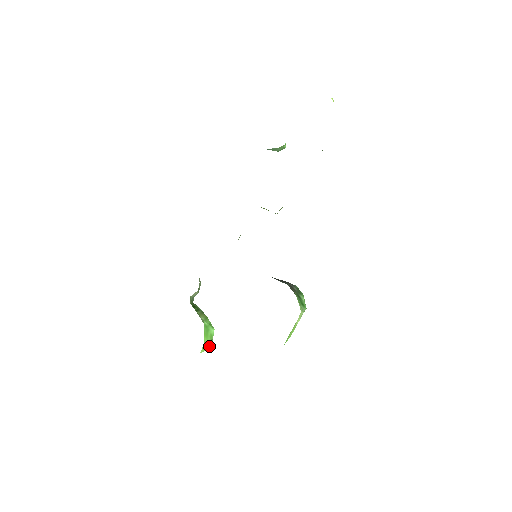
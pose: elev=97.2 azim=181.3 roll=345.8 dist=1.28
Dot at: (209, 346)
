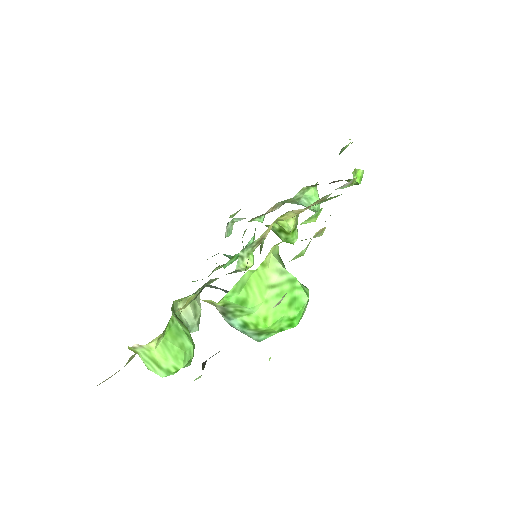
Dot at: (175, 358)
